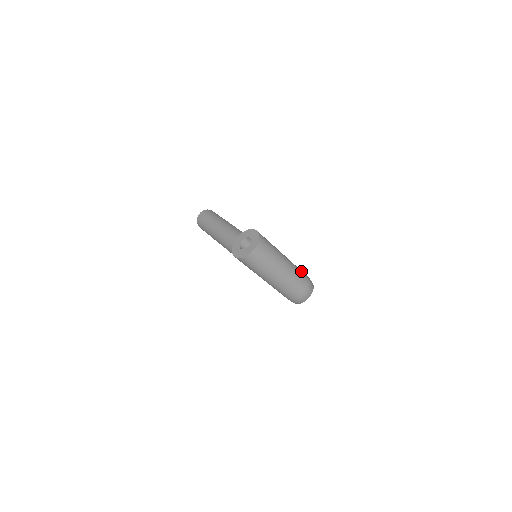
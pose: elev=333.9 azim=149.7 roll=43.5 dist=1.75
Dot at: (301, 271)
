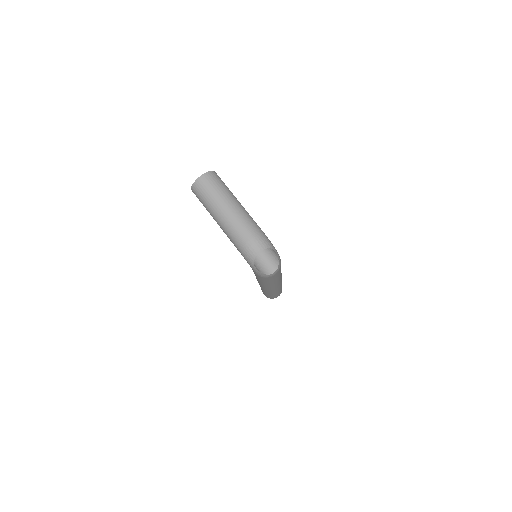
Dot at: (257, 225)
